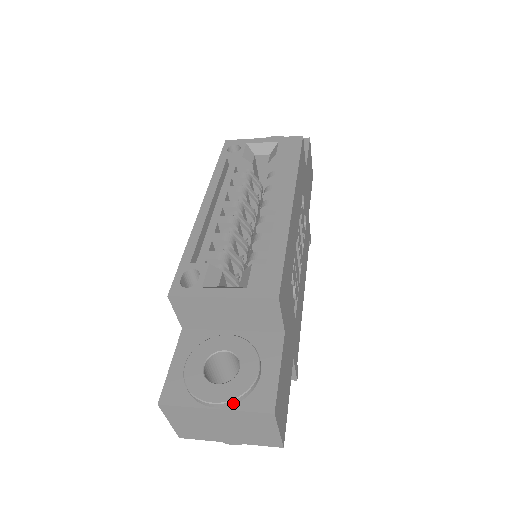
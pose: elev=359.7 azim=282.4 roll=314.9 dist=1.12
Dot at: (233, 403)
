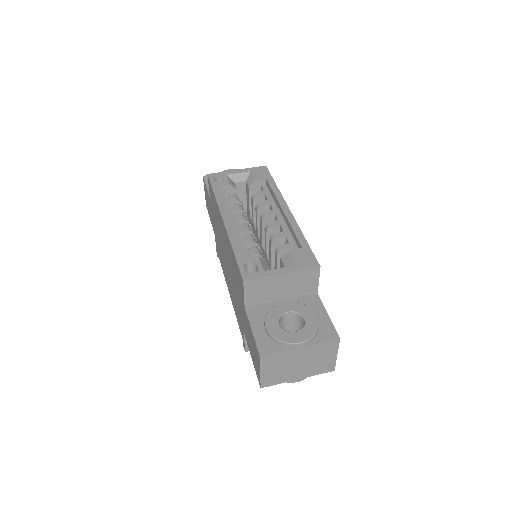
Dot at: (311, 340)
